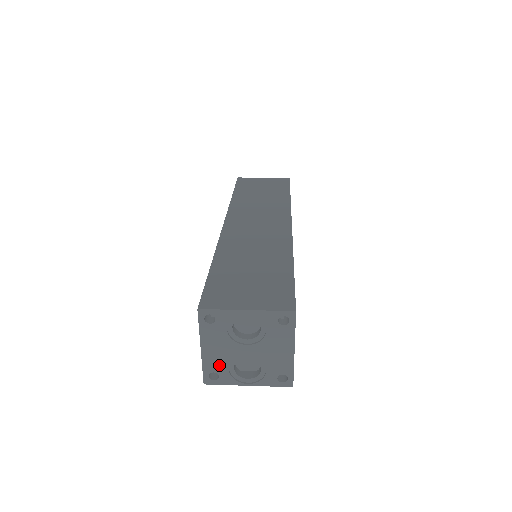
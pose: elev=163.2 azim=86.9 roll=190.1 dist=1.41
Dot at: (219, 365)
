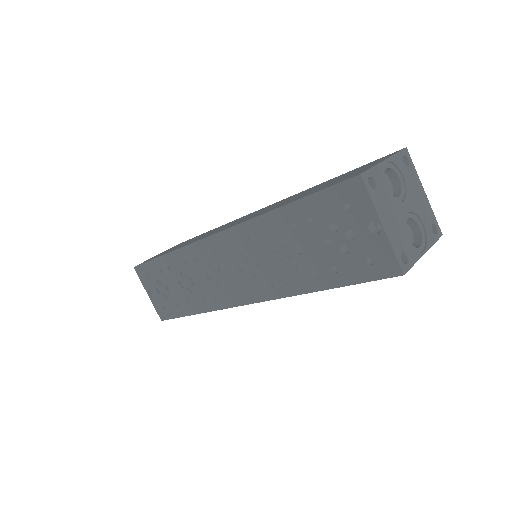
Dot at: (400, 240)
